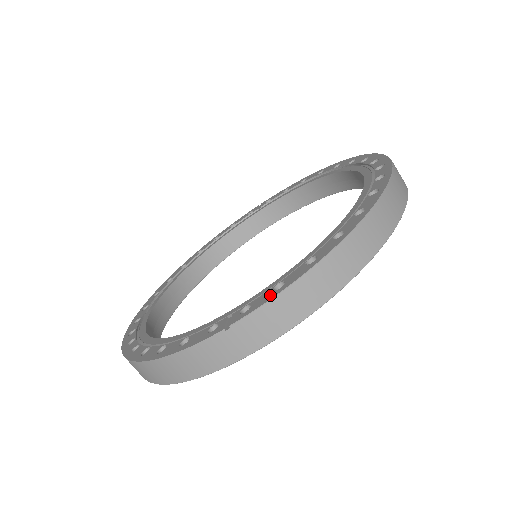
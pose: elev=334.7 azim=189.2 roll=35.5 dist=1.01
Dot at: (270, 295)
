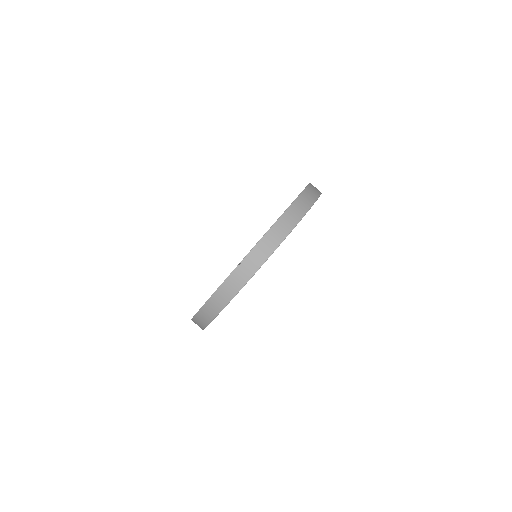
Dot at: (256, 244)
